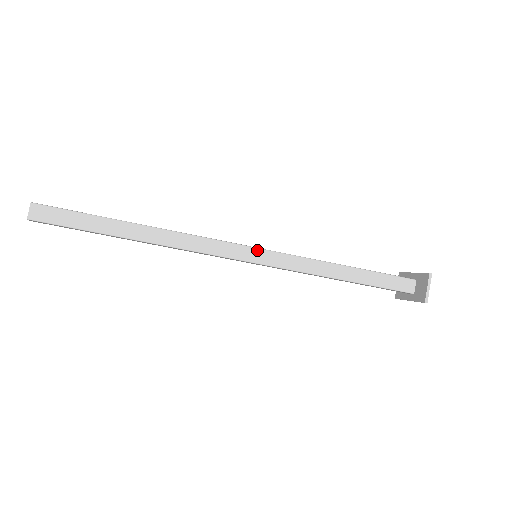
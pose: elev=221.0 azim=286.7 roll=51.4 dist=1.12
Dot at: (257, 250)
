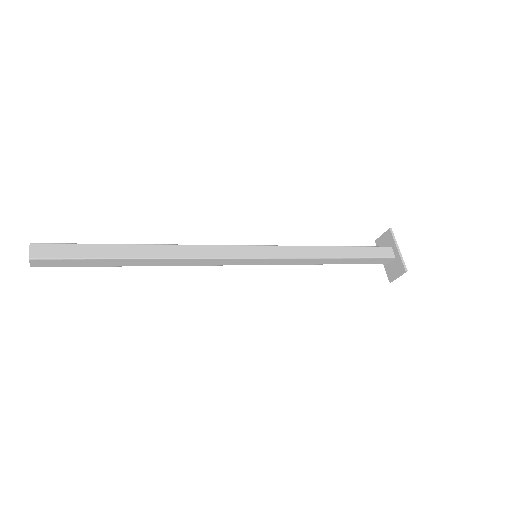
Dot at: (258, 259)
